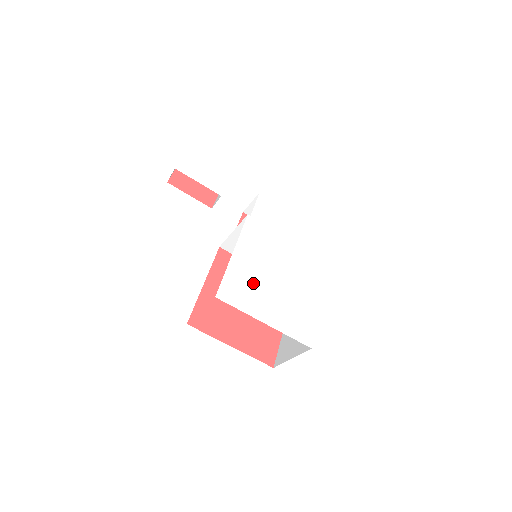
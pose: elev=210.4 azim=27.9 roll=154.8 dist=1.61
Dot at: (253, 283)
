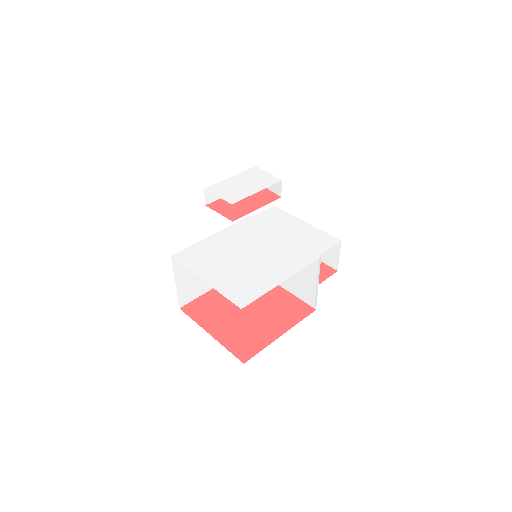
Dot at: (215, 255)
